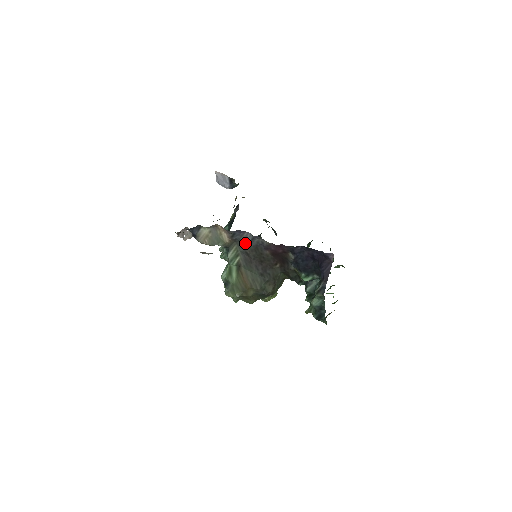
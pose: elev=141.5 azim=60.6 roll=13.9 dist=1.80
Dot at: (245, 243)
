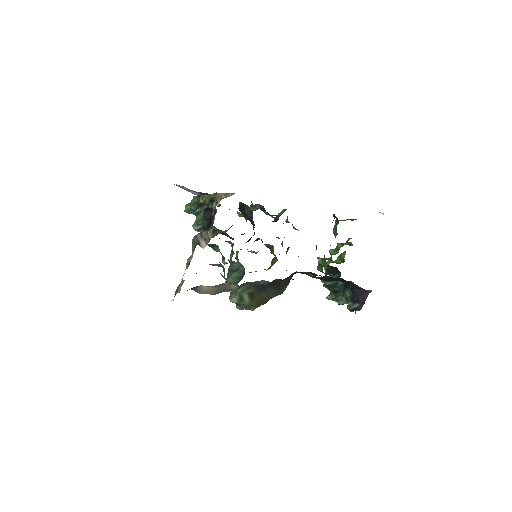
Dot at: (257, 281)
